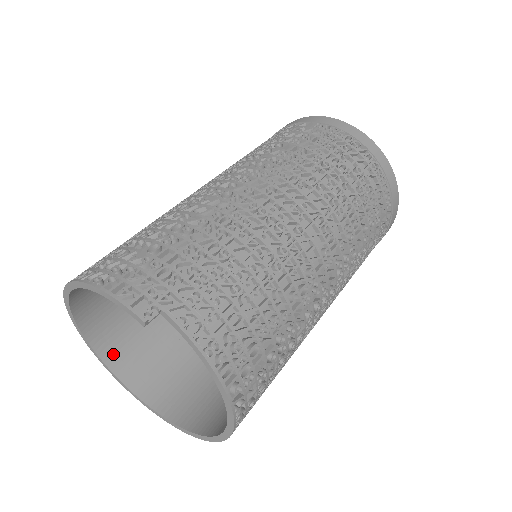
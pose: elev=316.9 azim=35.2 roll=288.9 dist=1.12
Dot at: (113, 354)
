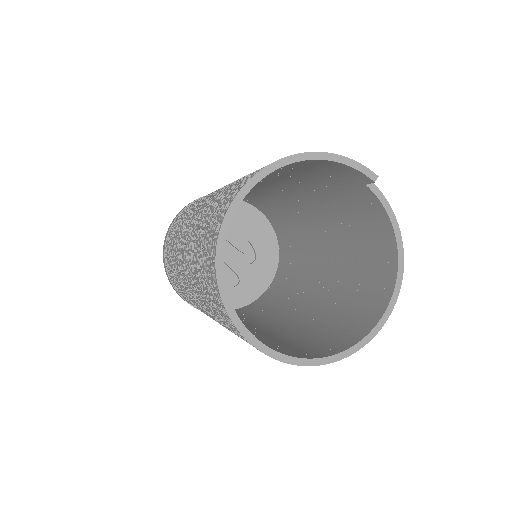
Dot at: occluded
